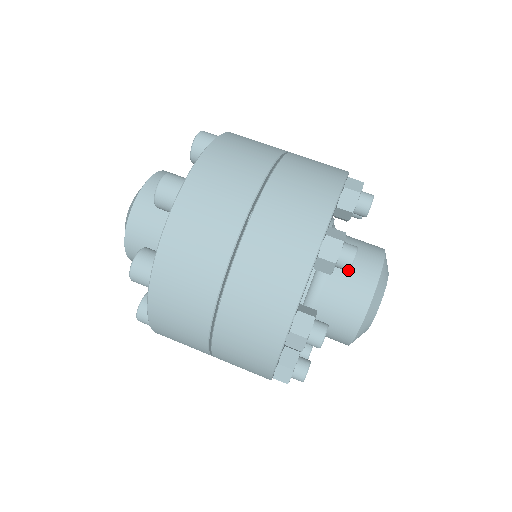
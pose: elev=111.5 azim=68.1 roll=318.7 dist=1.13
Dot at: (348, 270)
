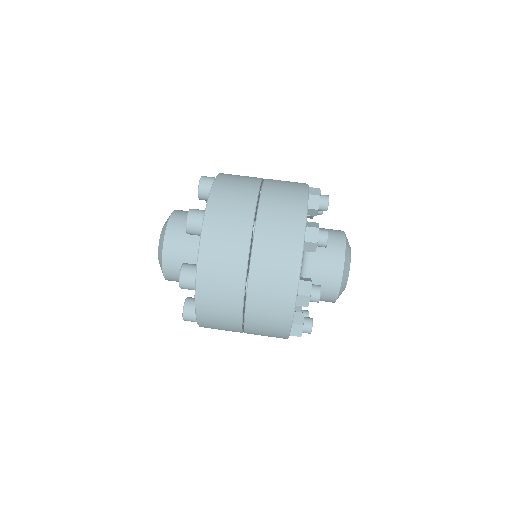
Dot at: (327, 205)
